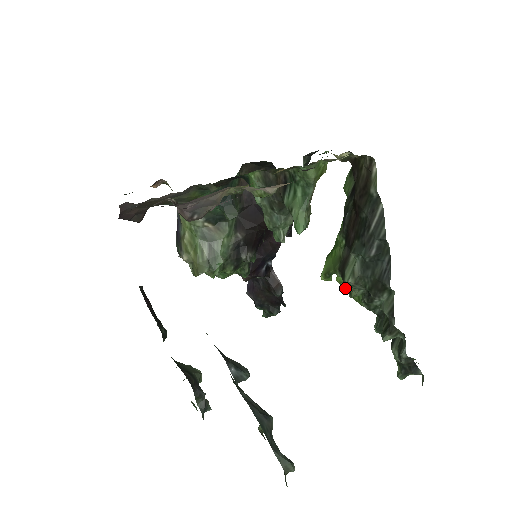
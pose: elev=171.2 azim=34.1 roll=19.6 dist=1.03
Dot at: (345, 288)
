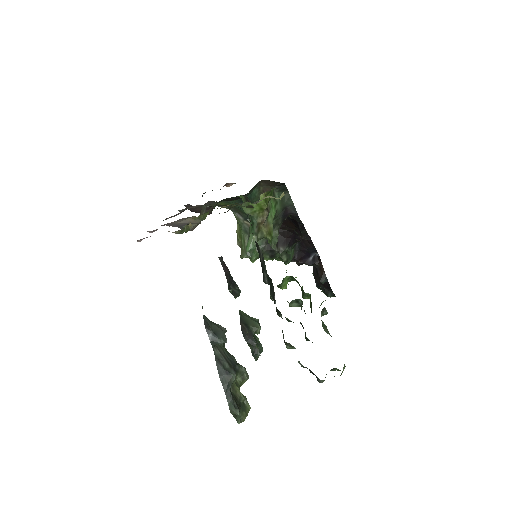
Dot at: occluded
